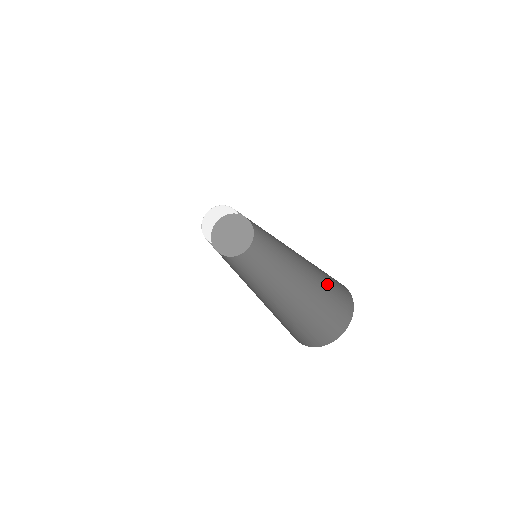
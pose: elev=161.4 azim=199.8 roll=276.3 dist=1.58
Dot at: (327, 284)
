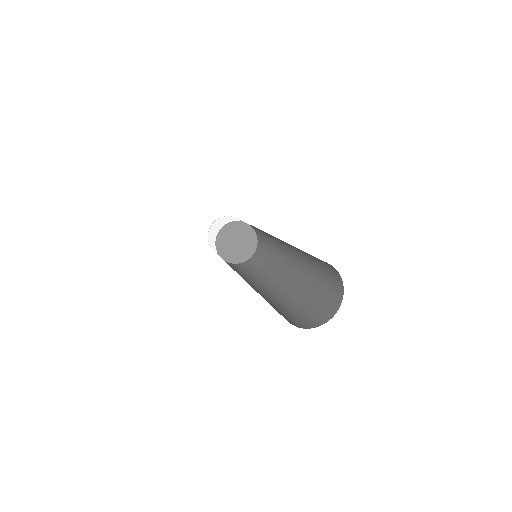
Dot at: (318, 266)
